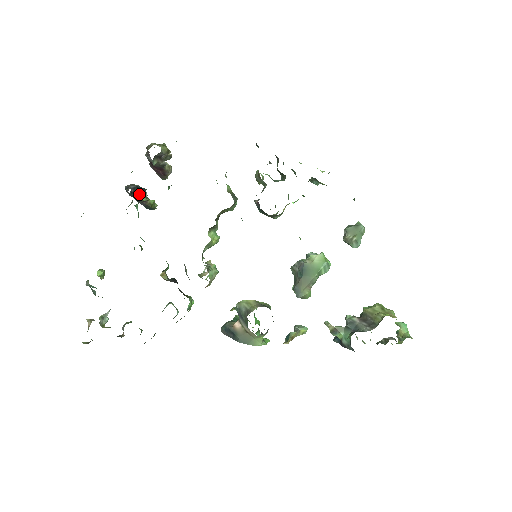
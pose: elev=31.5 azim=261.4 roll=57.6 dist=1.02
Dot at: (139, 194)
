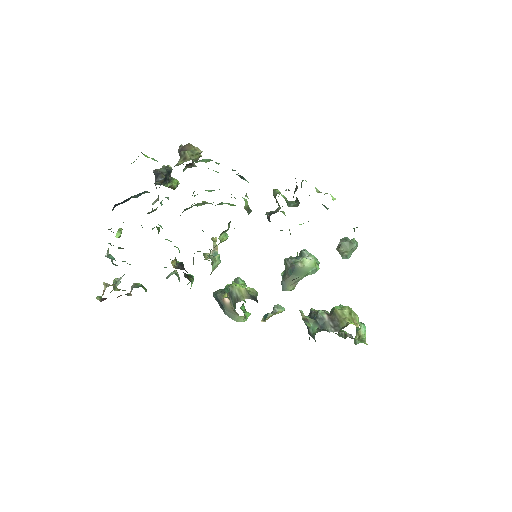
Dot at: occluded
